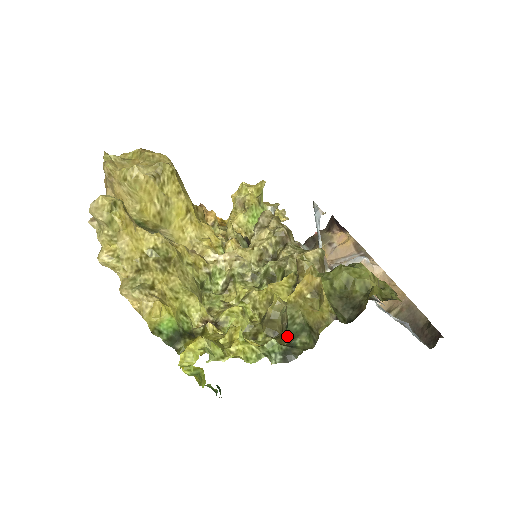
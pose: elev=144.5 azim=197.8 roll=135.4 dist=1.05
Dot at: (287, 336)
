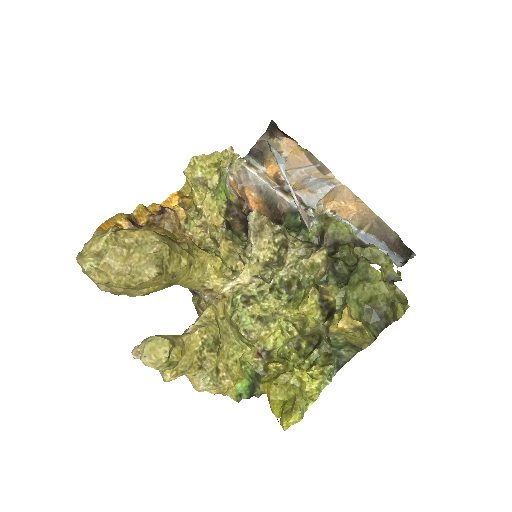
Dot at: (331, 347)
